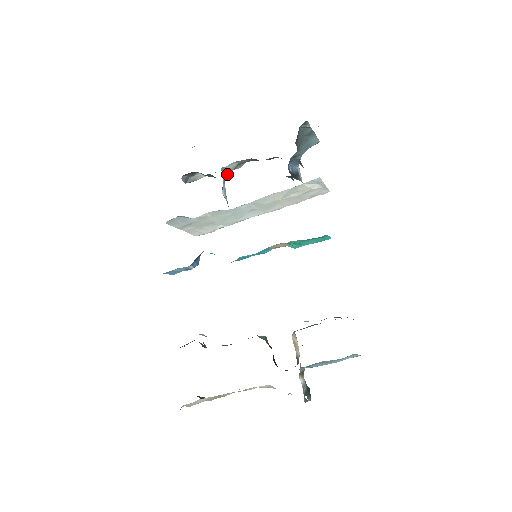
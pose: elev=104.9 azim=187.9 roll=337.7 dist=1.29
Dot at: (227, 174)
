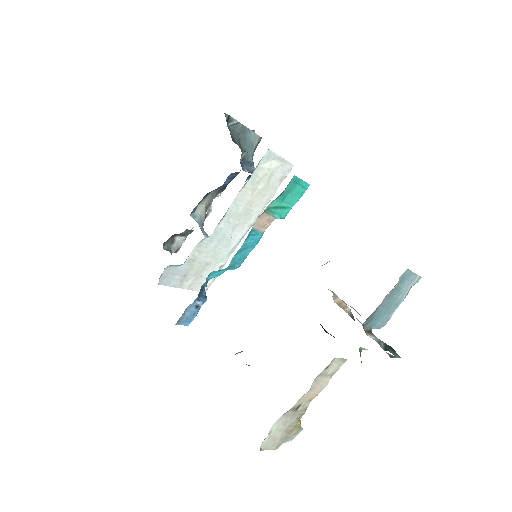
Dot at: (201, 220)
